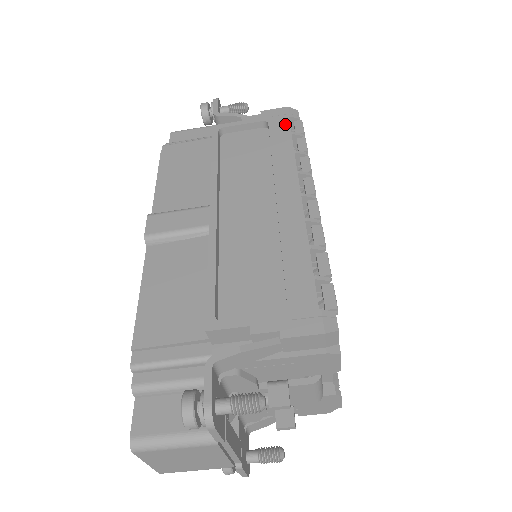
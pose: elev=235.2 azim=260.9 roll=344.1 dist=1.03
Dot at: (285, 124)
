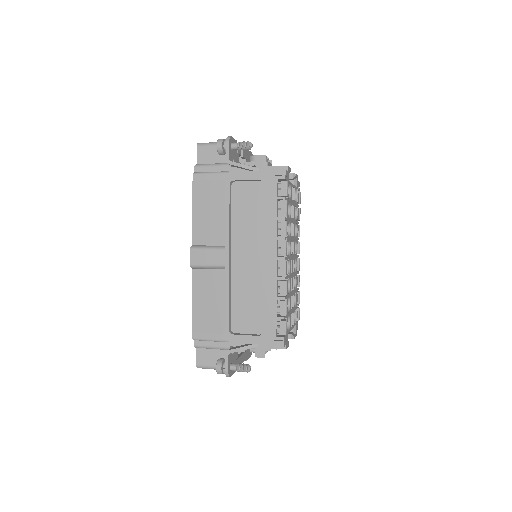
Dot at: (274, 187)
